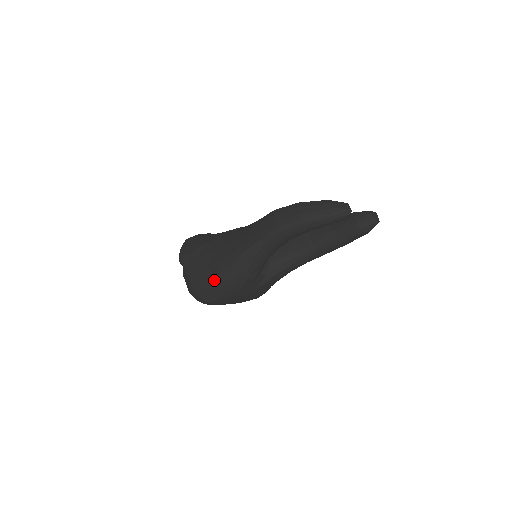
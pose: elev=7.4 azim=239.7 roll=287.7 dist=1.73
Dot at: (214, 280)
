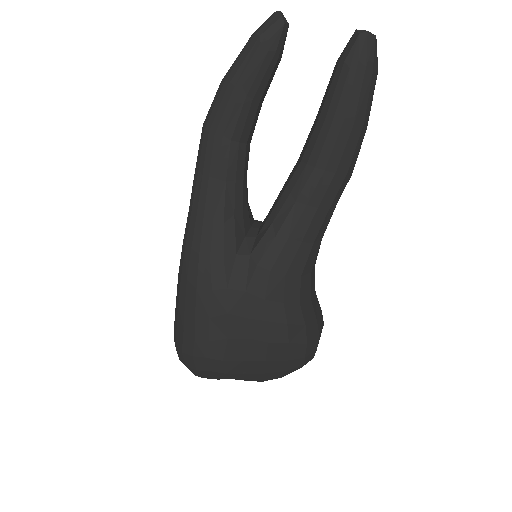
Dot at: (177, 295)
